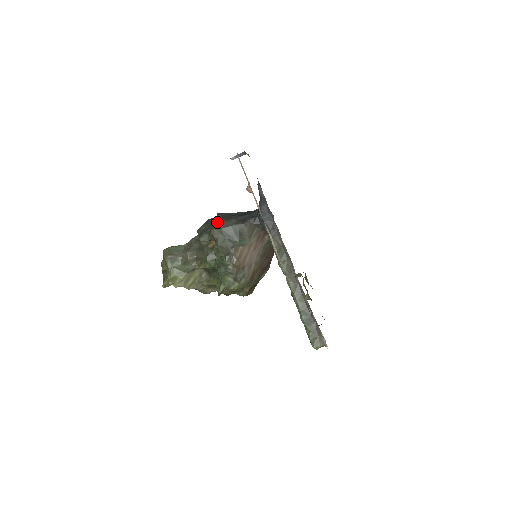
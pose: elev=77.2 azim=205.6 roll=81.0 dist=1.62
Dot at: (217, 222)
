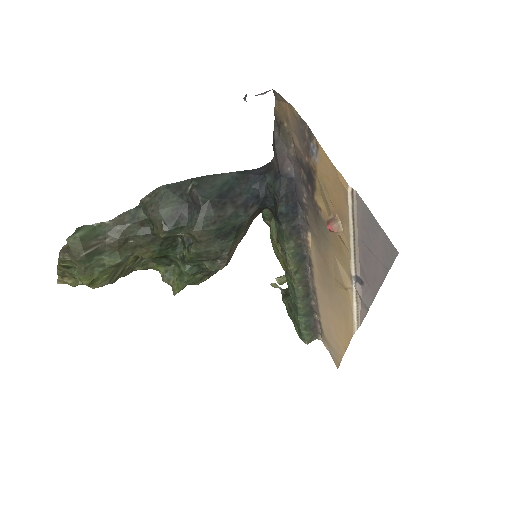
Dot at: (205, 216)
